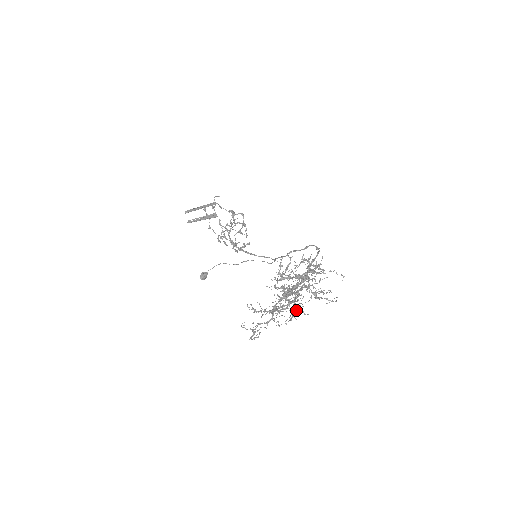
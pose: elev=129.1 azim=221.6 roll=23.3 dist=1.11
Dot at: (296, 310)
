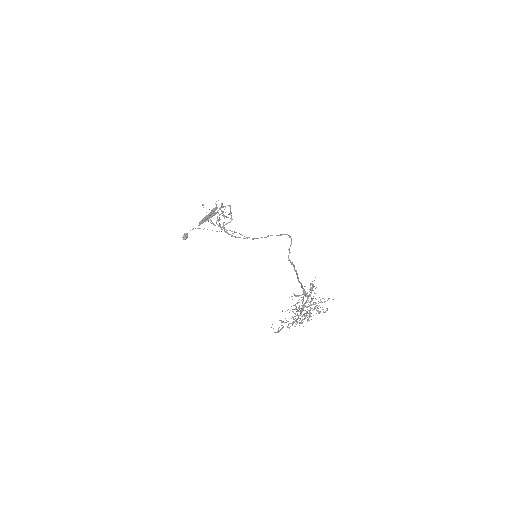
Dot at: (305, 318)
